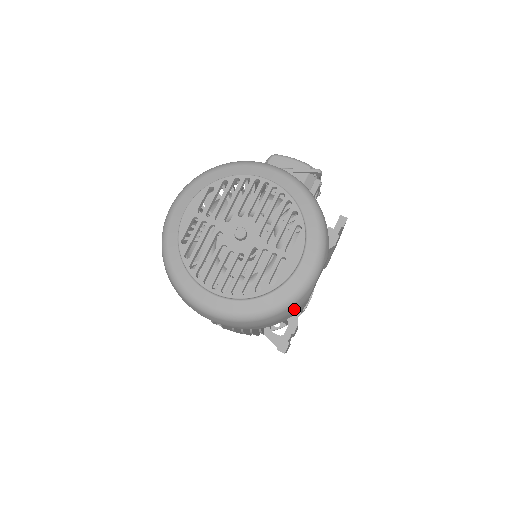
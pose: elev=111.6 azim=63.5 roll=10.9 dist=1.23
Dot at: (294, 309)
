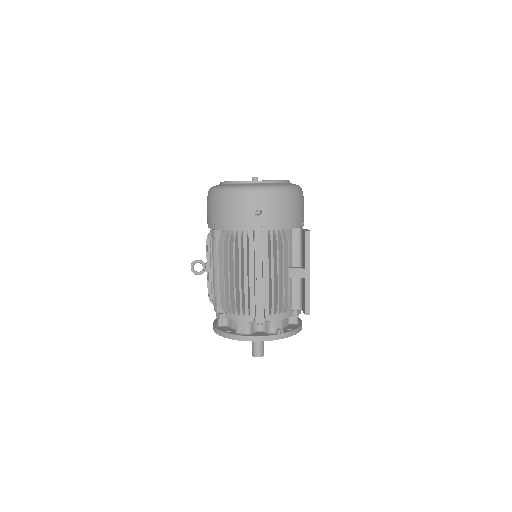
Dot at: (301, 197)
